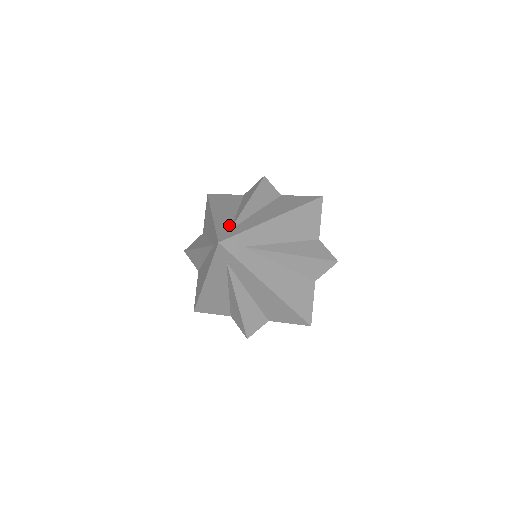
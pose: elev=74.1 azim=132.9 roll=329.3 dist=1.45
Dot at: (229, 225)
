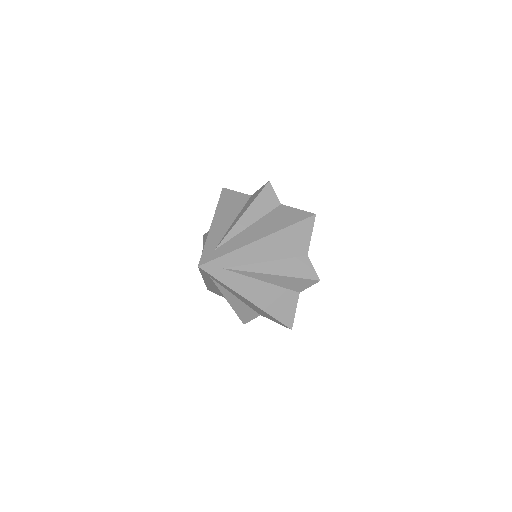
Dot at: (217, 243)
